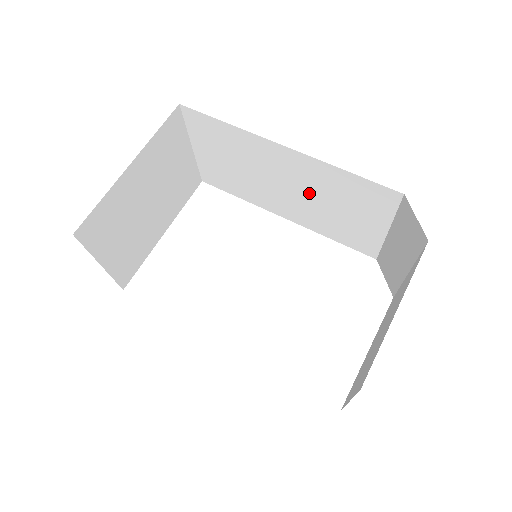
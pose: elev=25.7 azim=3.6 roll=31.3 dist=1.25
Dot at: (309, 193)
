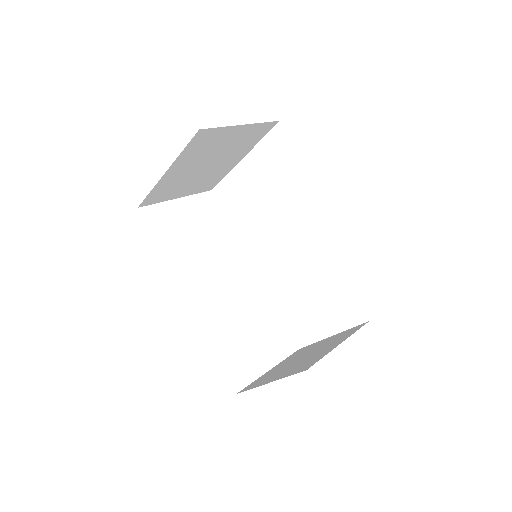
Dot at: occluded
